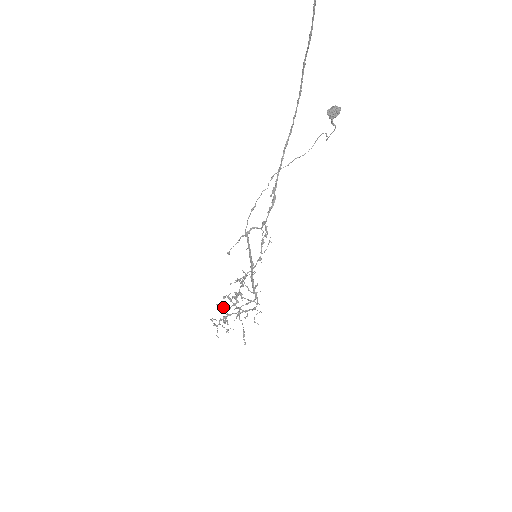
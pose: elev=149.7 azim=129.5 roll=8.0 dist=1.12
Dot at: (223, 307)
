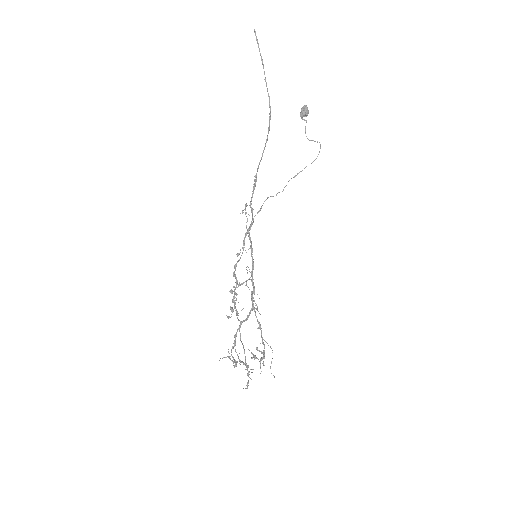
Dot at: (255, 356)
